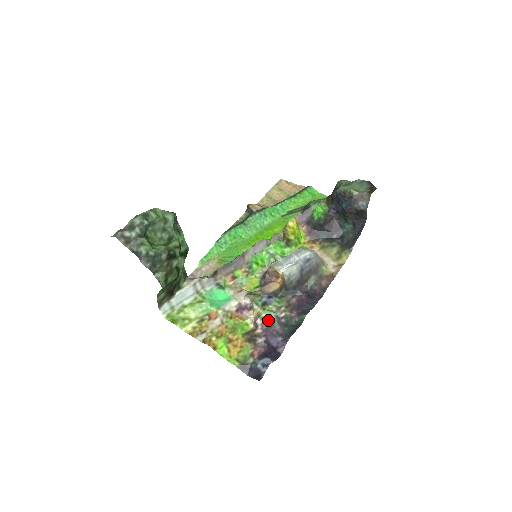
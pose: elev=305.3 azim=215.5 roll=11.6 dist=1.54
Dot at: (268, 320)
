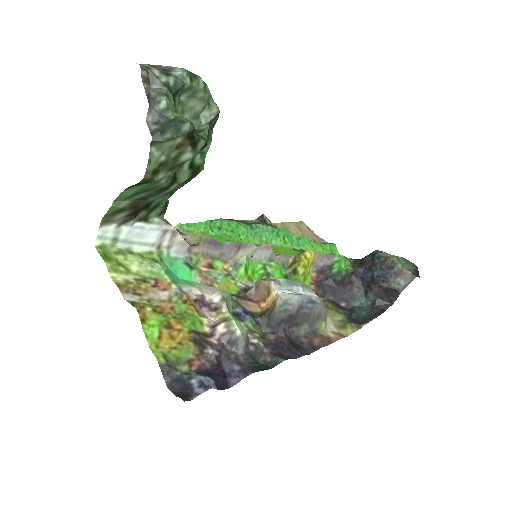
Dot at: (236, 332)
